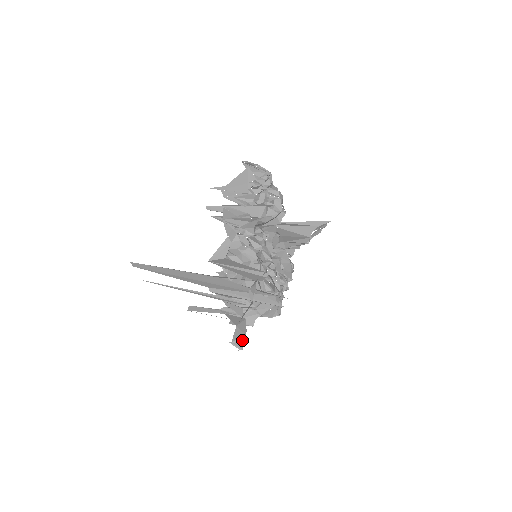
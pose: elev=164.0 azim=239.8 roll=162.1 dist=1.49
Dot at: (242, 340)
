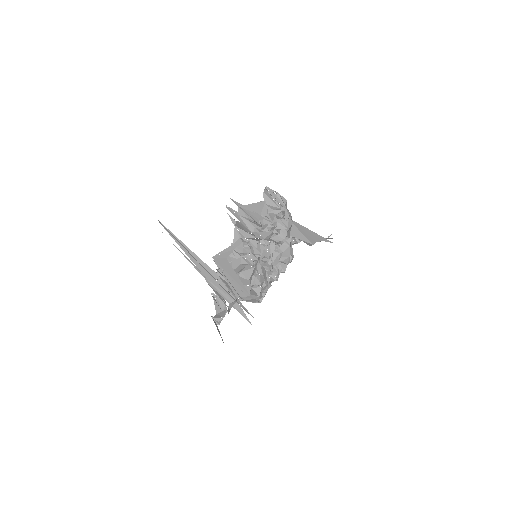
Dot at: (220, 320)
